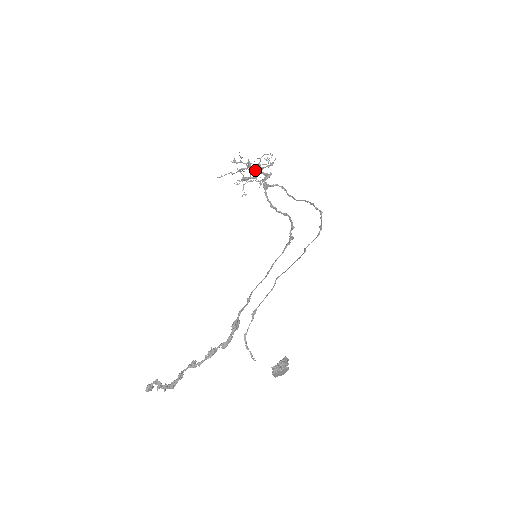
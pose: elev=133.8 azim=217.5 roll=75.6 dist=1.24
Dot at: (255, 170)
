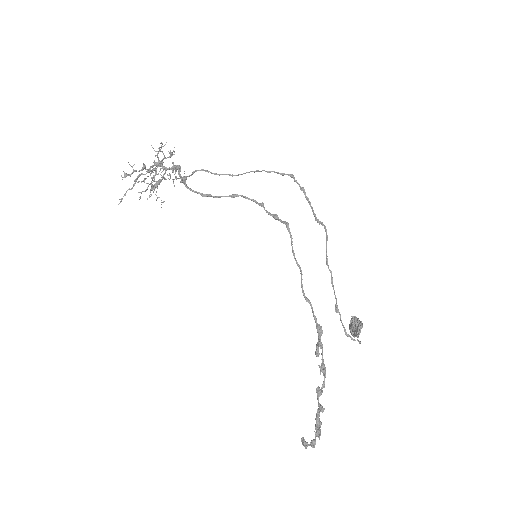
Dot at: (156, 170)
